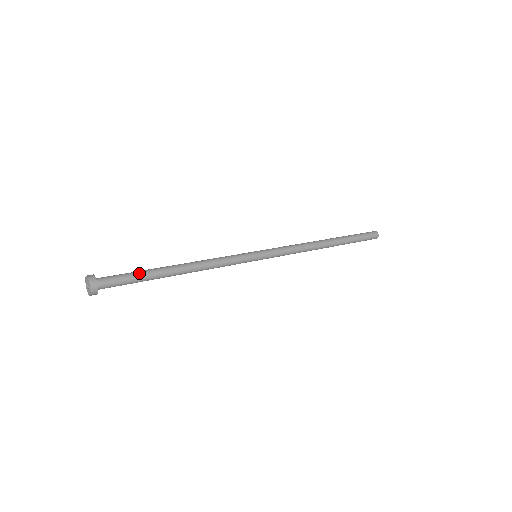
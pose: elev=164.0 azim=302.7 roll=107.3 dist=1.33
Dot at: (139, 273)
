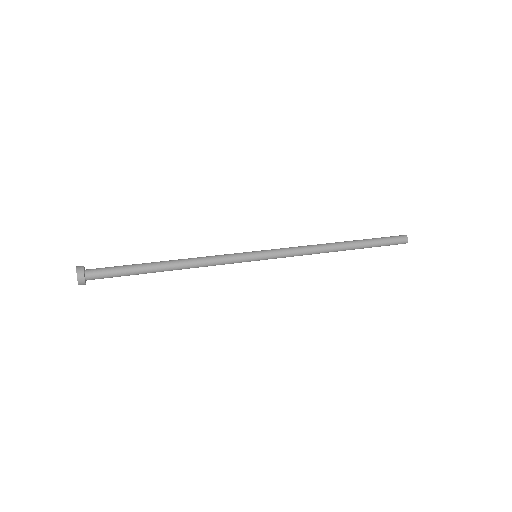
Dot at: (127, 266)
